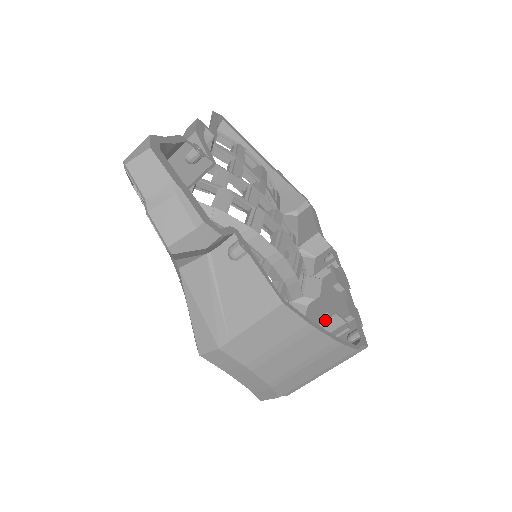
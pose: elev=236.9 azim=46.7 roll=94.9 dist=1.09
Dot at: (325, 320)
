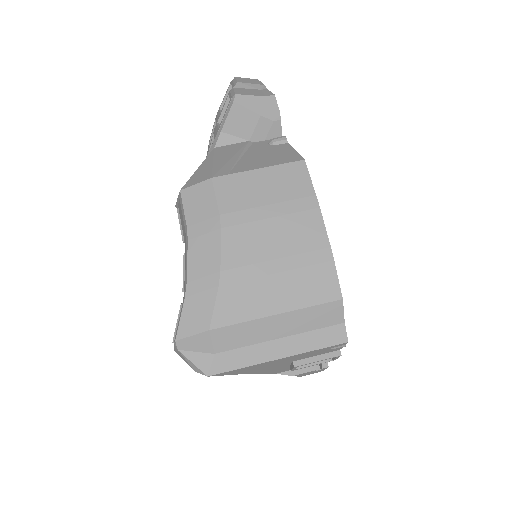
Dot at: occluded
